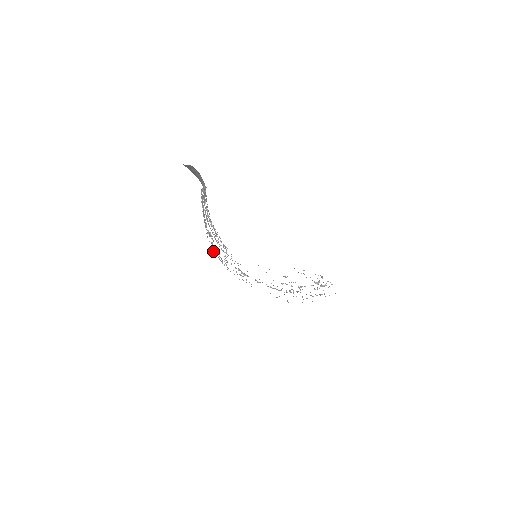
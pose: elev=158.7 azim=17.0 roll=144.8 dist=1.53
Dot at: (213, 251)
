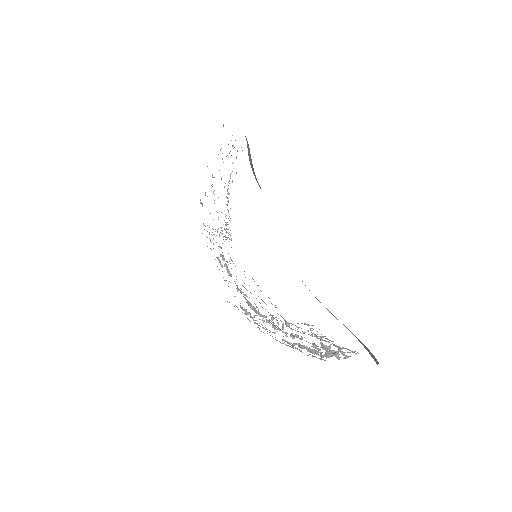
Dot at: (200, 200)
